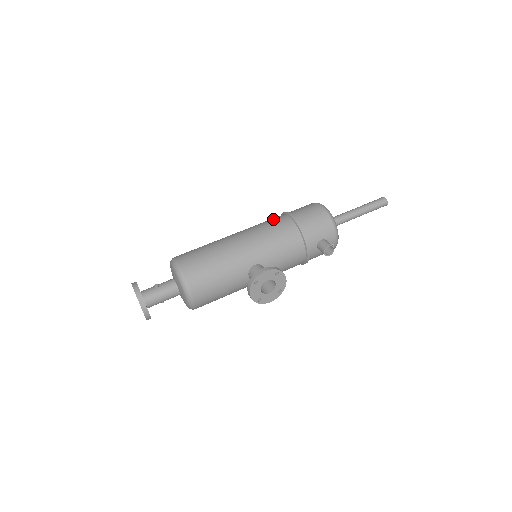
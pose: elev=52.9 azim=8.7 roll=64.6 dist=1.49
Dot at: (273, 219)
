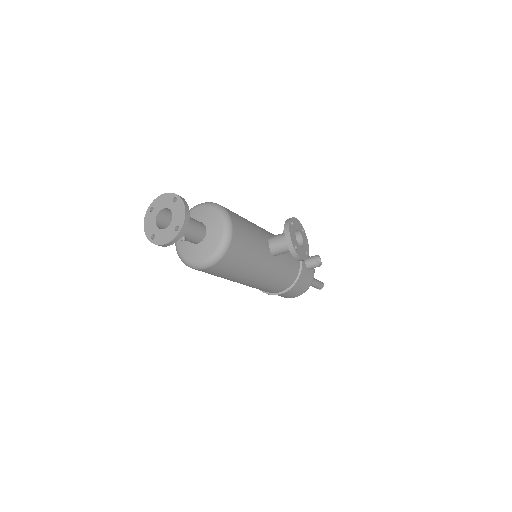
Dot at: occluded
